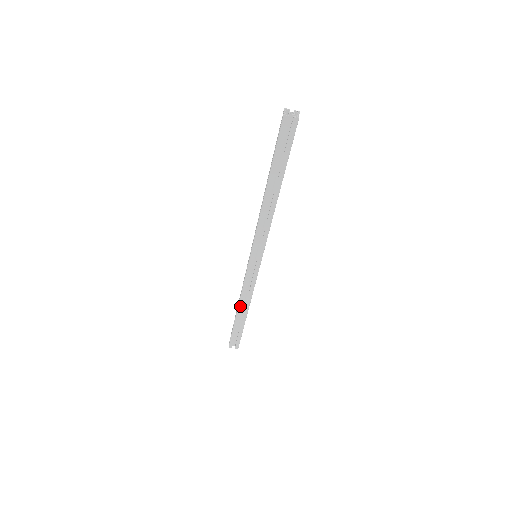
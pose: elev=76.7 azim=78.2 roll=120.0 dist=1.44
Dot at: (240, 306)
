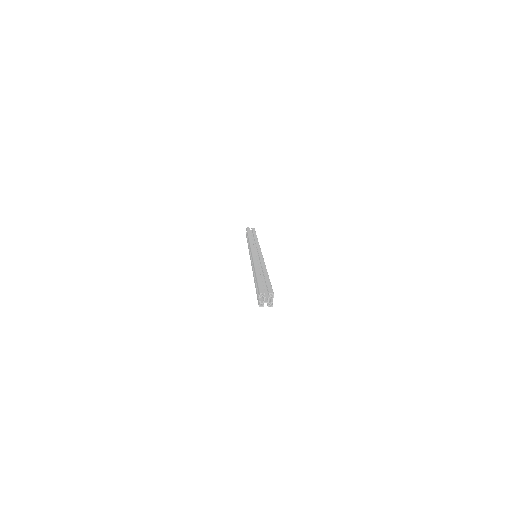
Dot at: occluded
